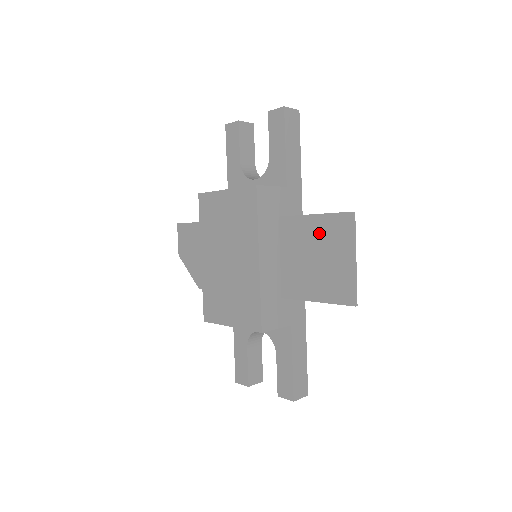
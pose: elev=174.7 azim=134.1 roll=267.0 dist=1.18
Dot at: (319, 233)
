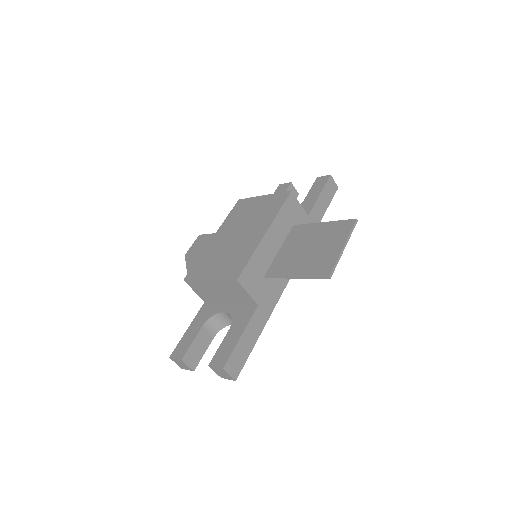
Dot at: (322, 232)
